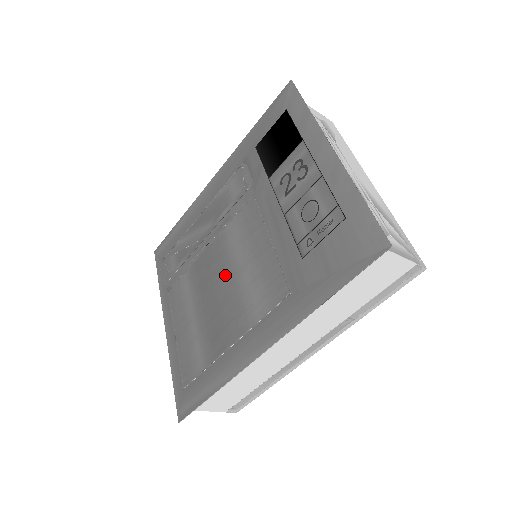
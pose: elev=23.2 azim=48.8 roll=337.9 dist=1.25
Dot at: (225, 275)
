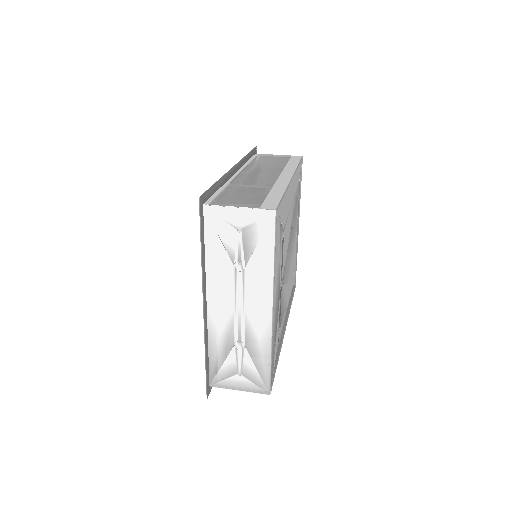
Dot at: occluded
